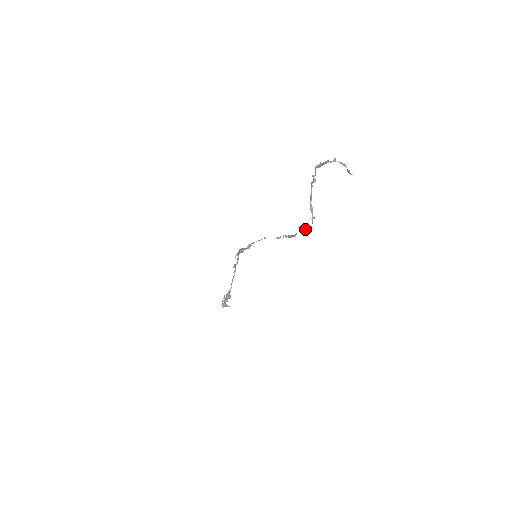
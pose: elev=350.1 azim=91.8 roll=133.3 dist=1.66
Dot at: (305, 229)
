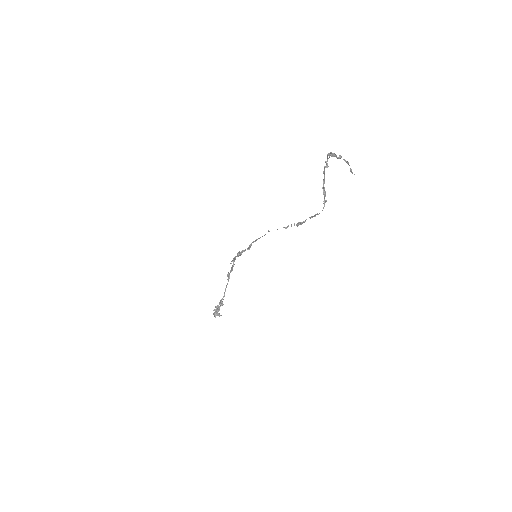
Dot at: (315, 214)
